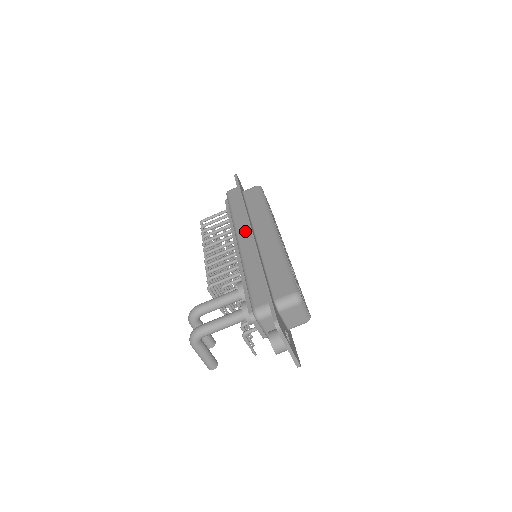
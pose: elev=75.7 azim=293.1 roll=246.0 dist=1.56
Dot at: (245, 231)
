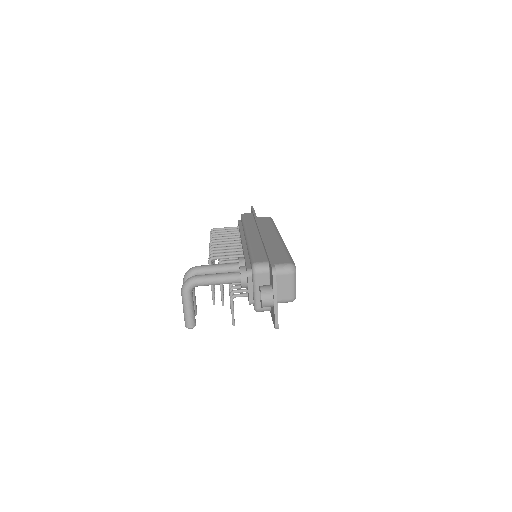
Dot at: (254, 230)
